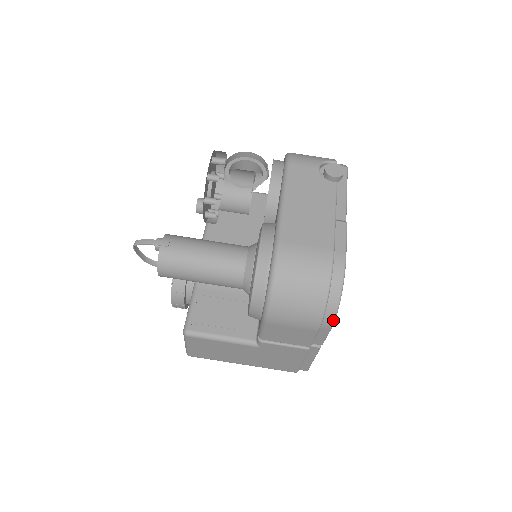
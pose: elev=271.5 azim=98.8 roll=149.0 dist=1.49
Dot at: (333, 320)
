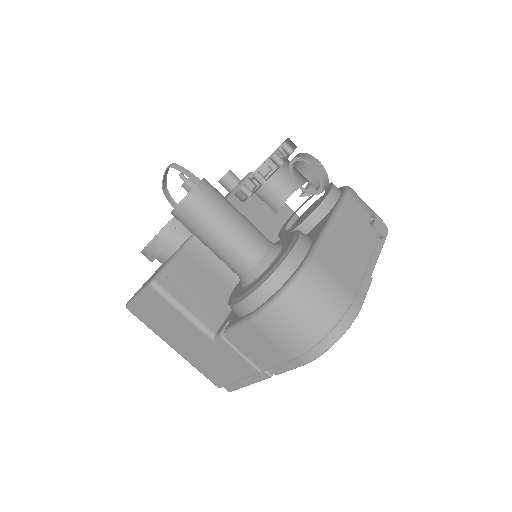
Dot at: (314, 358)
